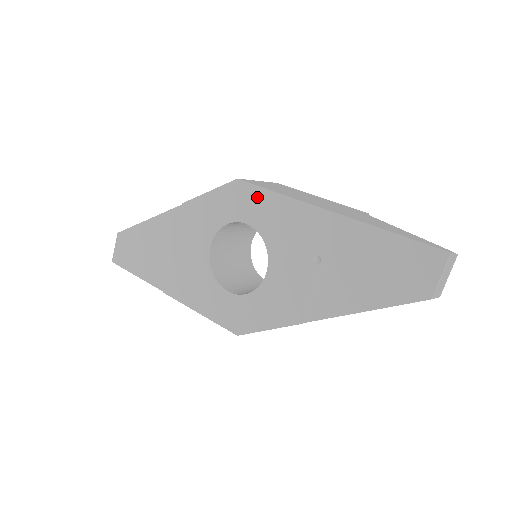
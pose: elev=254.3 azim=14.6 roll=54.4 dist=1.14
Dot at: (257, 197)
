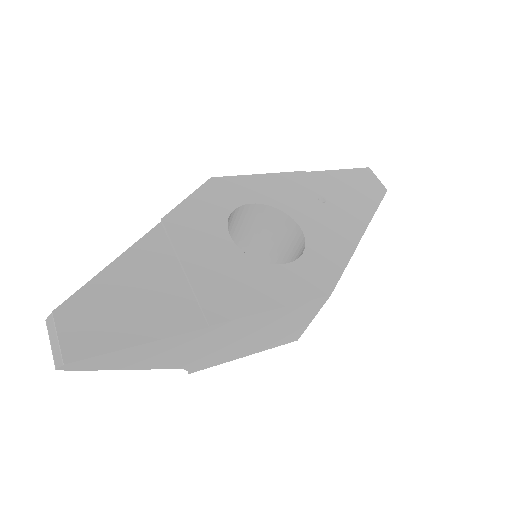
Dot at: (241, 182)
